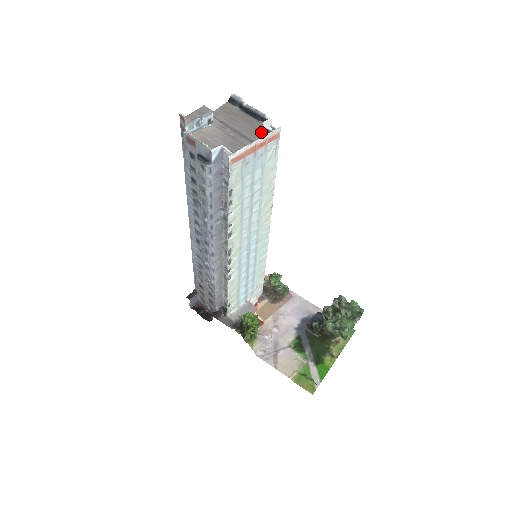
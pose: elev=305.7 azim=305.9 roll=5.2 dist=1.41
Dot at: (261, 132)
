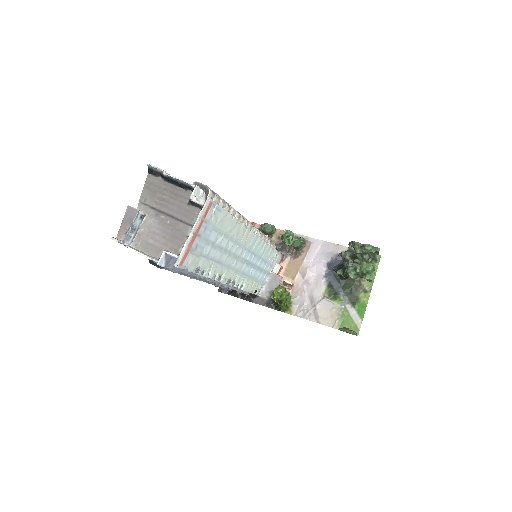
Dot at: (193, 207)
